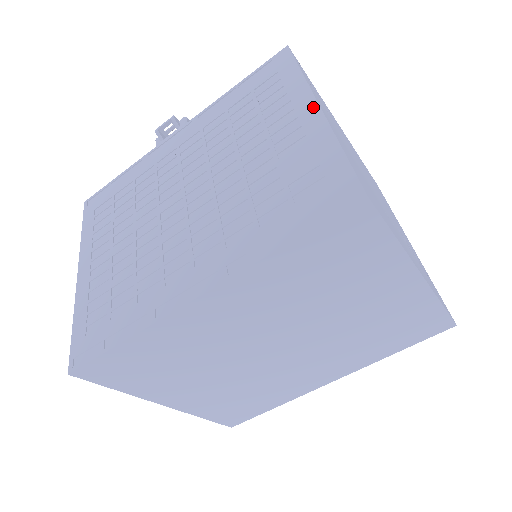
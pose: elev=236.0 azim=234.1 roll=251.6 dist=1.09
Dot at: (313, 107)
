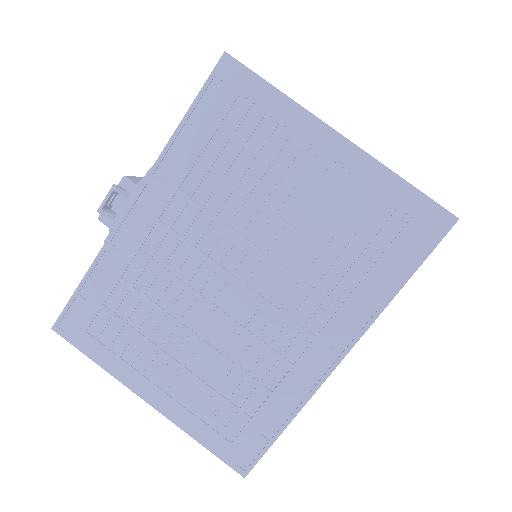
Dot at: (333, 137)
